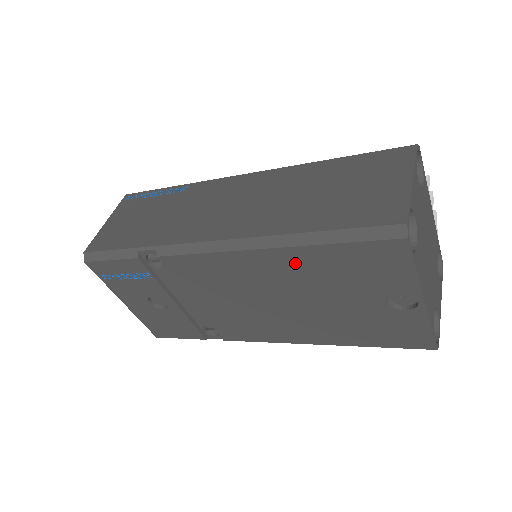
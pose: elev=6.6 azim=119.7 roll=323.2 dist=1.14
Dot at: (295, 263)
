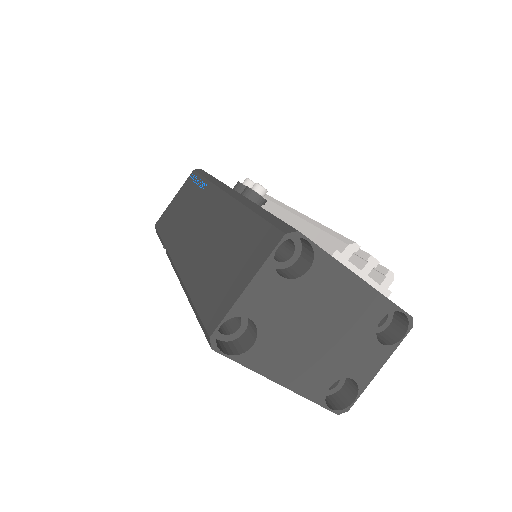
Dot at: occluded
